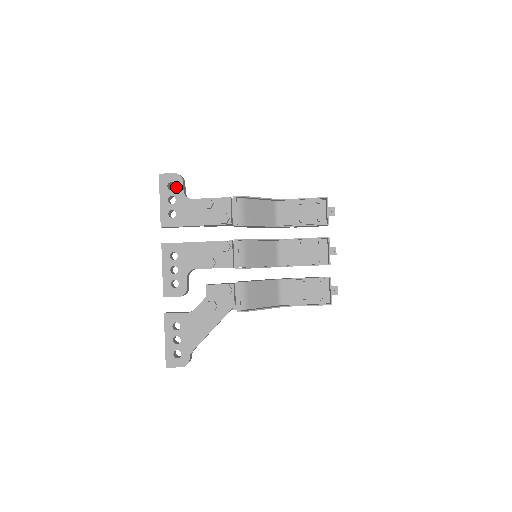
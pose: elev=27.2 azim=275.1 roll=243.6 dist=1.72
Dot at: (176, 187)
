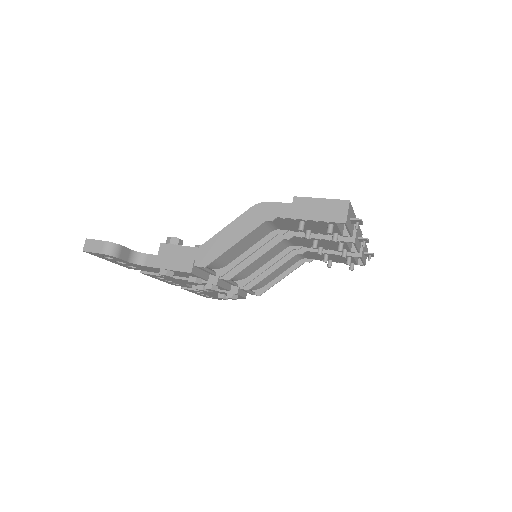
Dot at: (115, 259)
